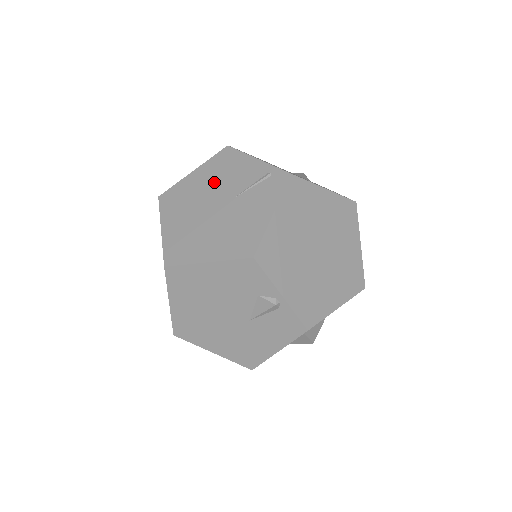
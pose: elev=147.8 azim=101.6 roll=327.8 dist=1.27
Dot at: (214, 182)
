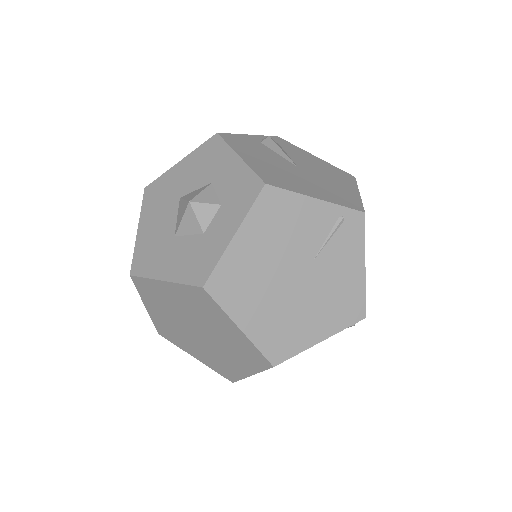
Dot at: (277, 245)
